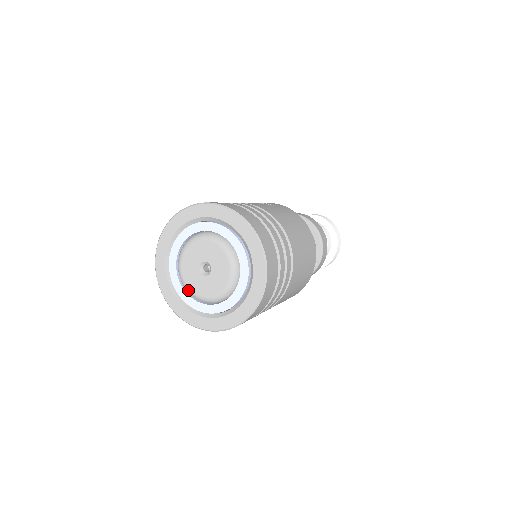
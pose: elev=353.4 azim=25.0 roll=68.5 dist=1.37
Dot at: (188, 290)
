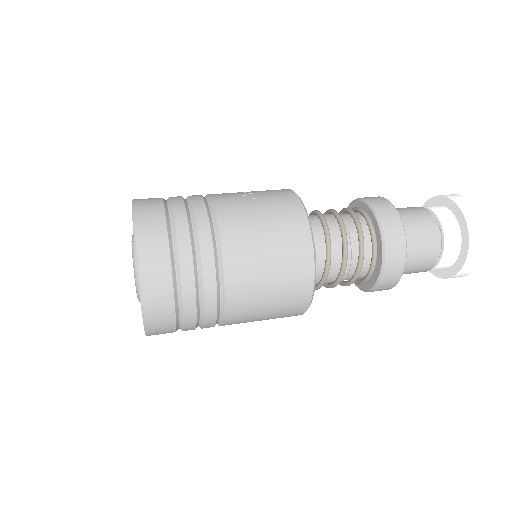
Dot at: occluded
